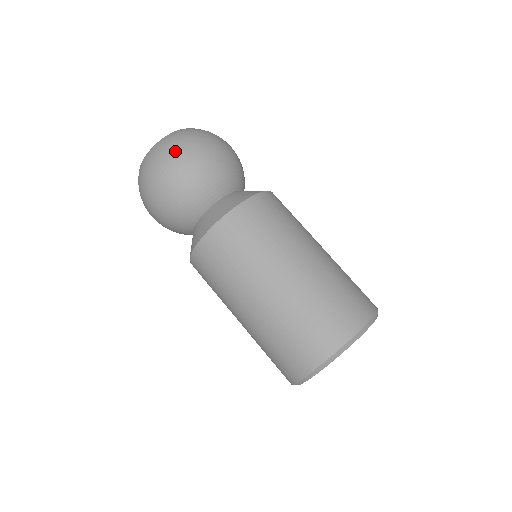
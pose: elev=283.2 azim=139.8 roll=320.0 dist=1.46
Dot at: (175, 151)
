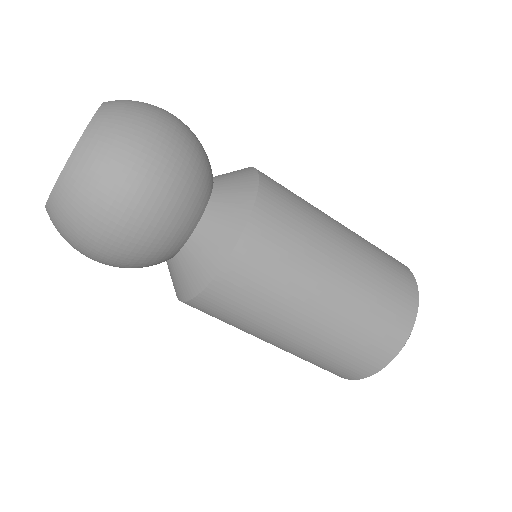
Dot at: (74, 248)
